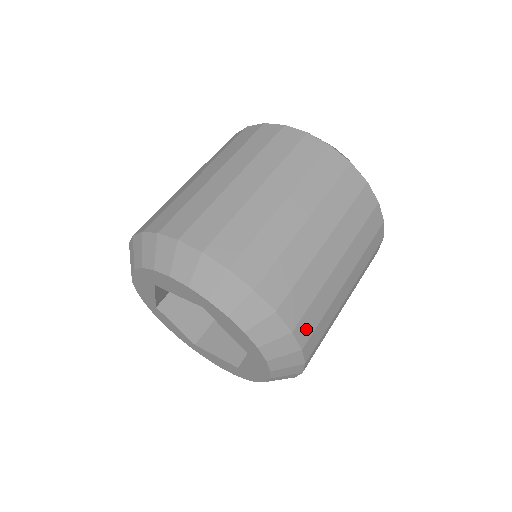
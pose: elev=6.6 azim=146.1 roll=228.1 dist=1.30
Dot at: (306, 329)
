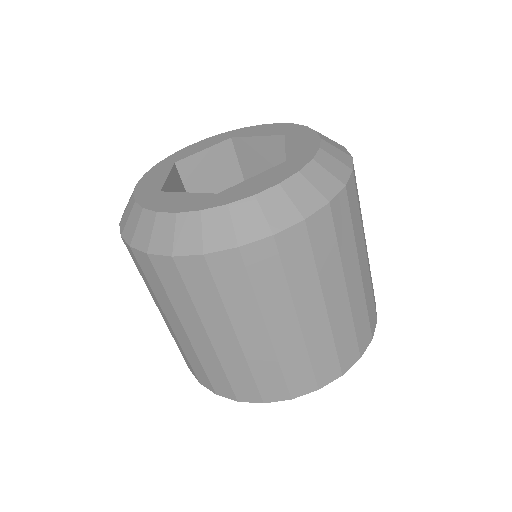
Dot at: (351, 195)
